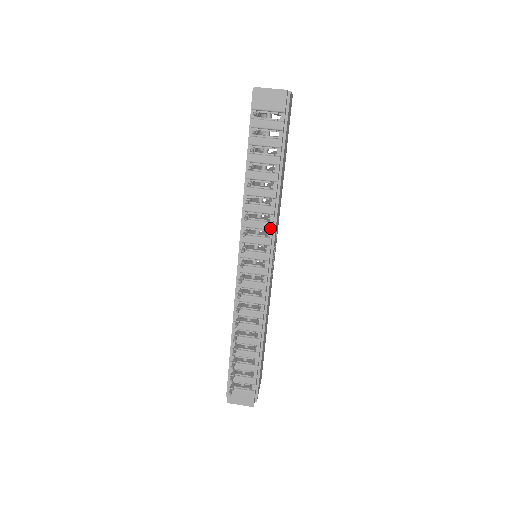
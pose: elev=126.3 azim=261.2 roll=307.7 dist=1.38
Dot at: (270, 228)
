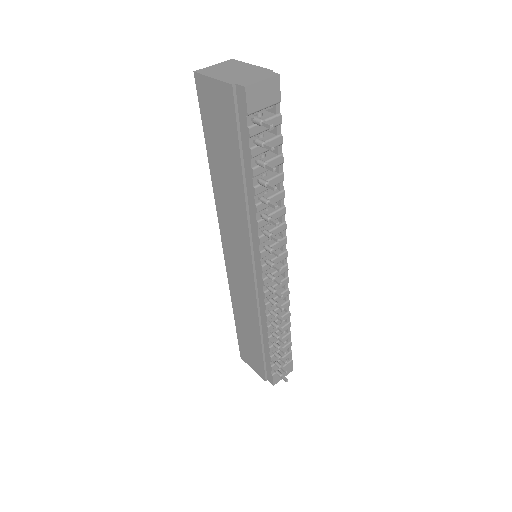
Dot at: (284, 229)
